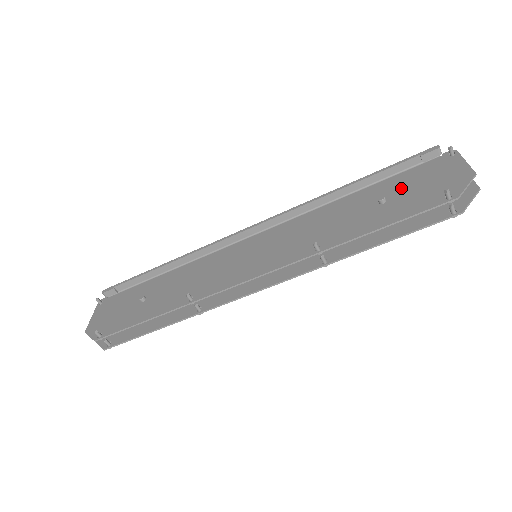
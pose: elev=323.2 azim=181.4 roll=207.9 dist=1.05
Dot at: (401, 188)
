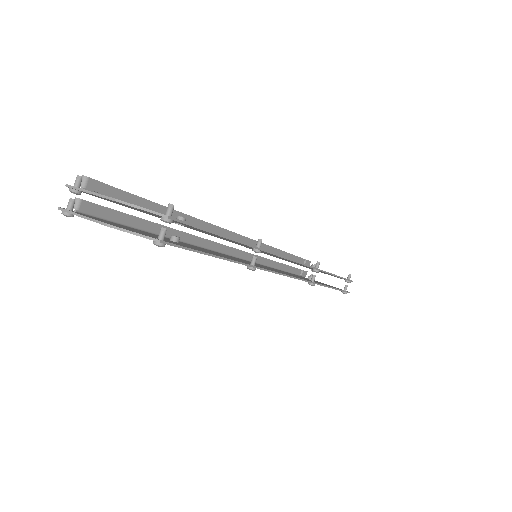
Dot at: occluded
